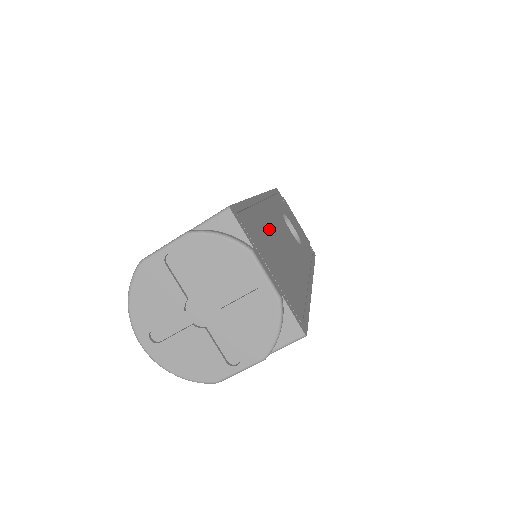
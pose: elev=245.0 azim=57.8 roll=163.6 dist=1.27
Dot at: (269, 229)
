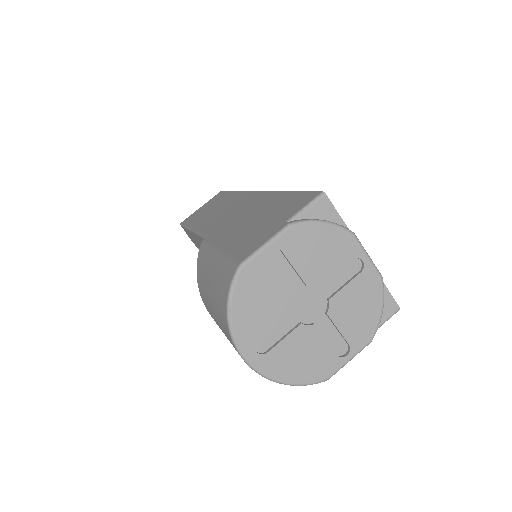
Dot at: occluded
